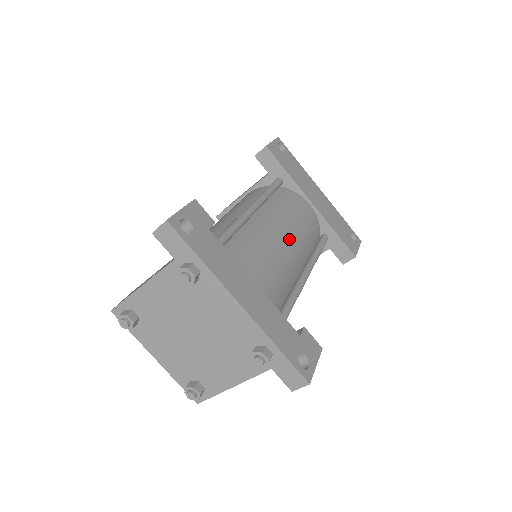
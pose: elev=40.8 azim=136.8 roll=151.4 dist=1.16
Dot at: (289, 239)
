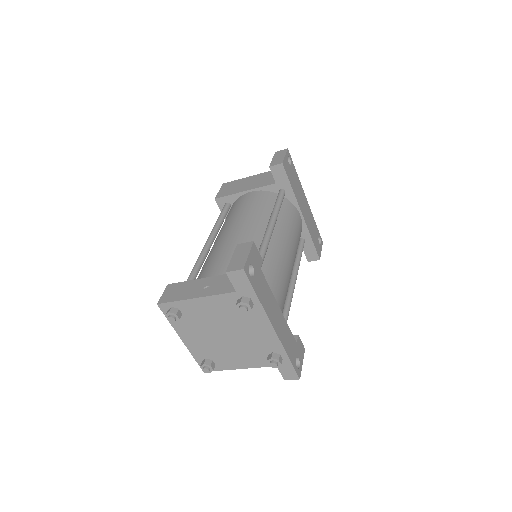
Dot at: (291, 256)
